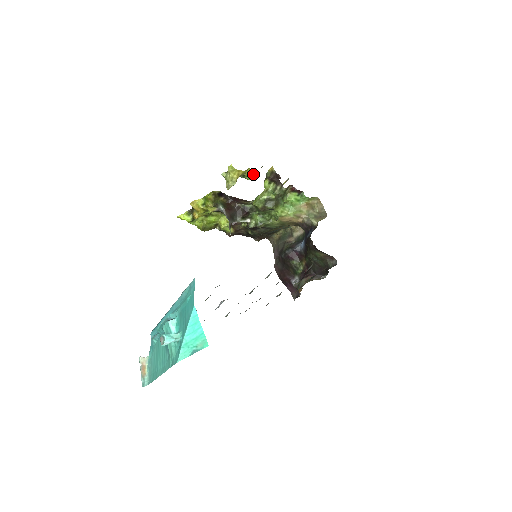
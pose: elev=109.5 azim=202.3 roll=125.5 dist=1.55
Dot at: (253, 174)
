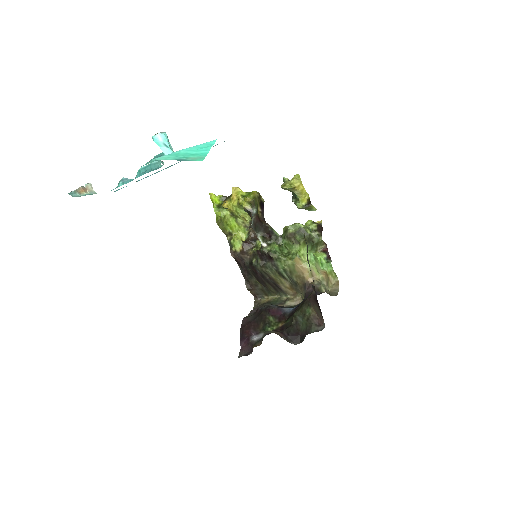
Dot at: (306, 204)
